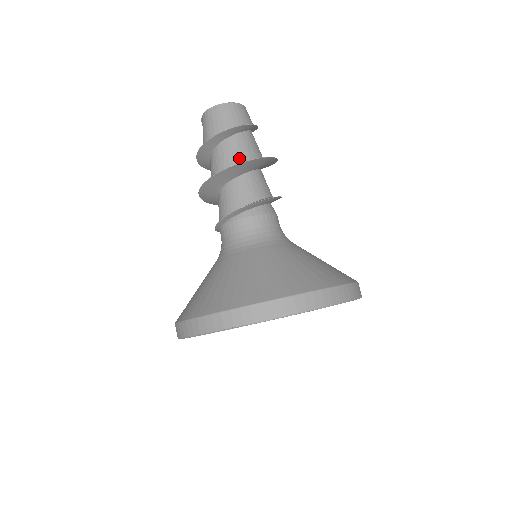
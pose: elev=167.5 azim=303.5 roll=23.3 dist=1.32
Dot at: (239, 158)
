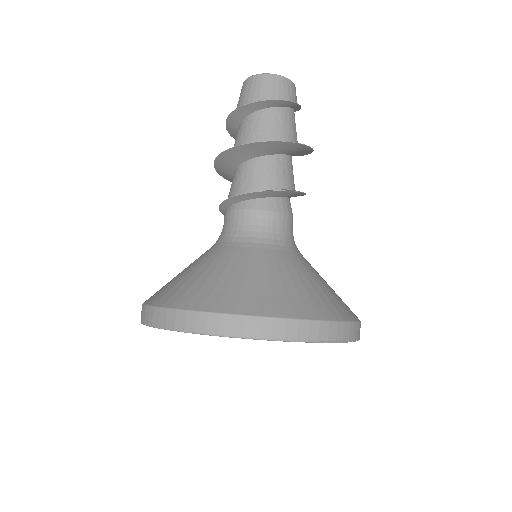
Dot at: (246, 141)
